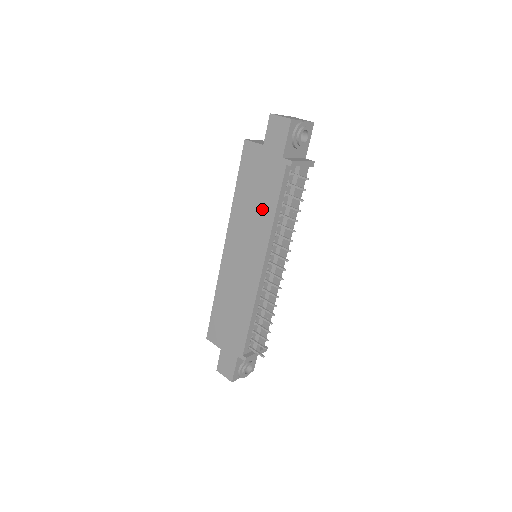
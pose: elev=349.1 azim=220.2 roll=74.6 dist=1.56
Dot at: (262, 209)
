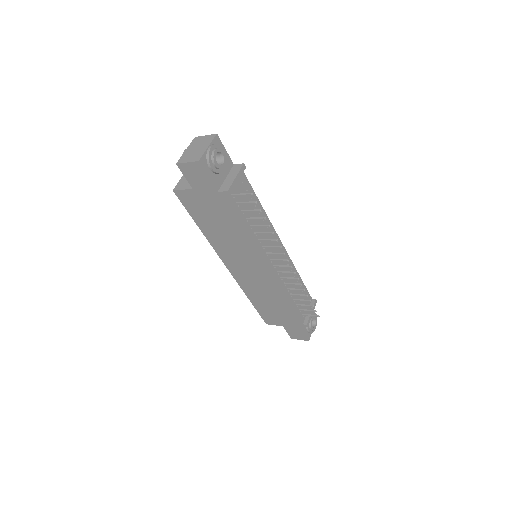
Dot at: (233, 233)
